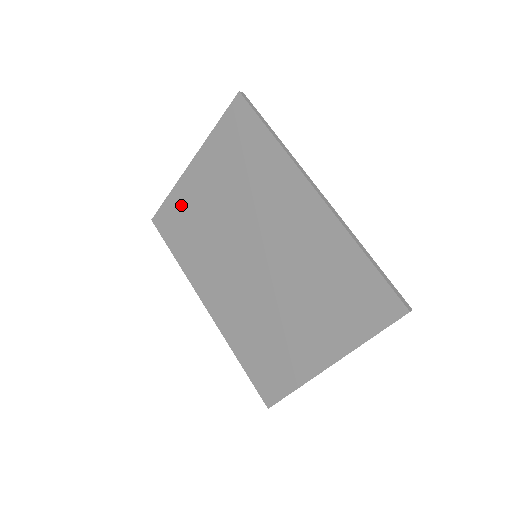
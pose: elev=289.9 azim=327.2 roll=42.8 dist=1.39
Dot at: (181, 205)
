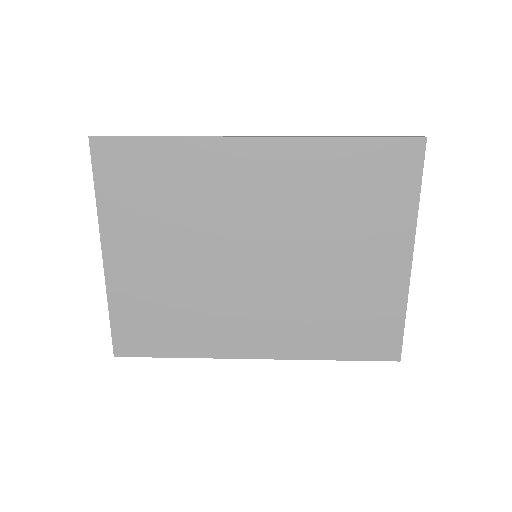
Dot at: (133, 304)
